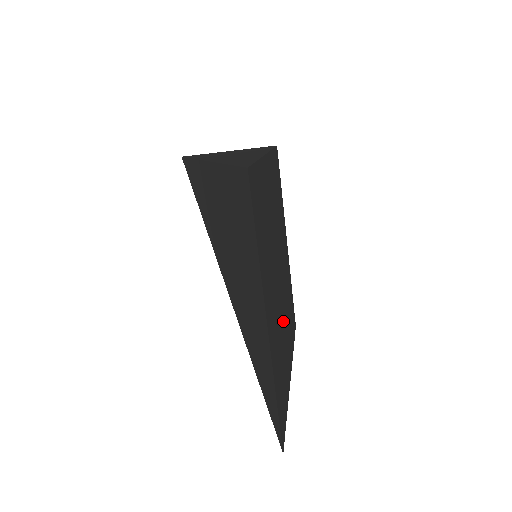
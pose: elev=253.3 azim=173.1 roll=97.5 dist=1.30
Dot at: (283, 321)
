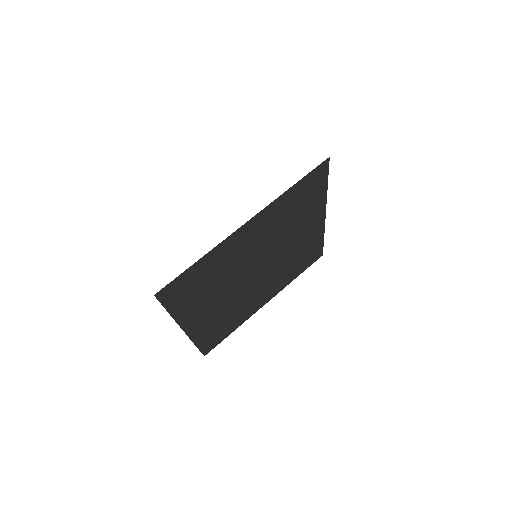
Dot at: (228, 290)
